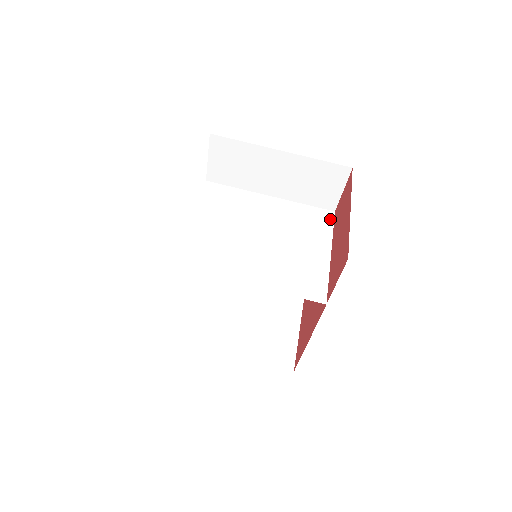
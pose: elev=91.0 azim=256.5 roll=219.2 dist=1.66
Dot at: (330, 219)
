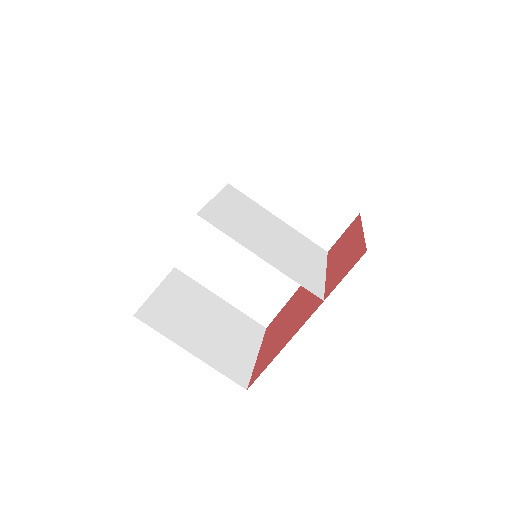
Dot at: (324, 254)
